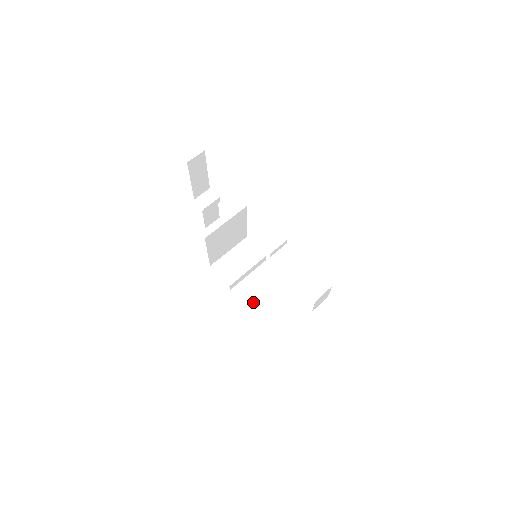
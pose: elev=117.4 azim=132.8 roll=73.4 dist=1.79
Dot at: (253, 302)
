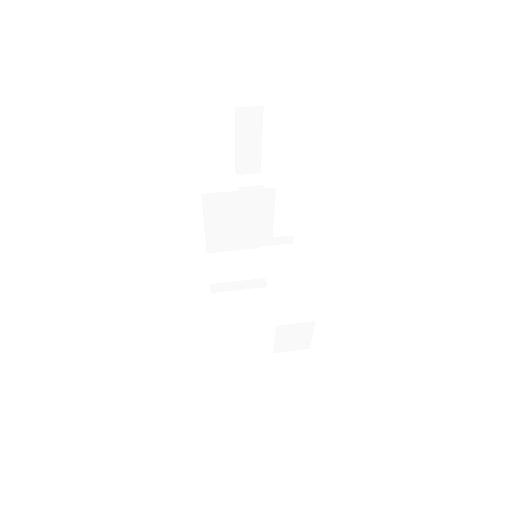
Dot at: (226, 320)
